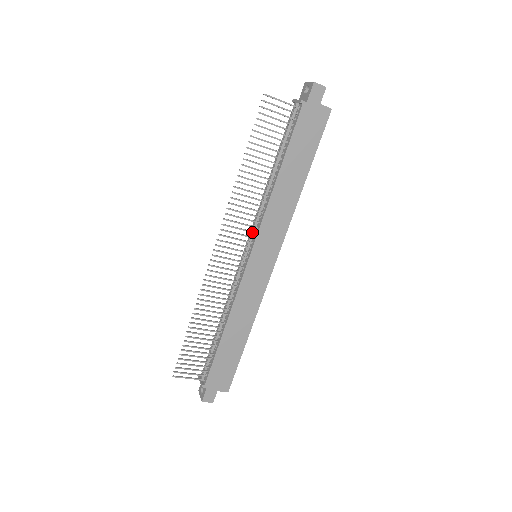
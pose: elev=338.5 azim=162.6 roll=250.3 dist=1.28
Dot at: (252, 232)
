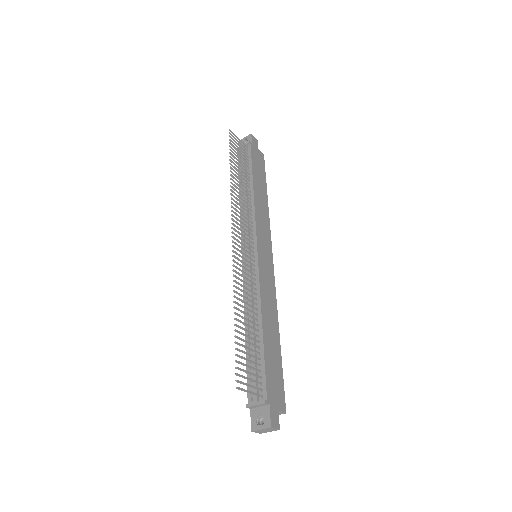
Dot at: (250, 229)
